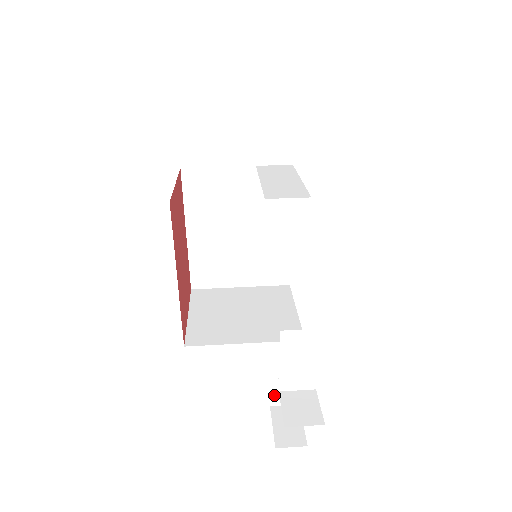
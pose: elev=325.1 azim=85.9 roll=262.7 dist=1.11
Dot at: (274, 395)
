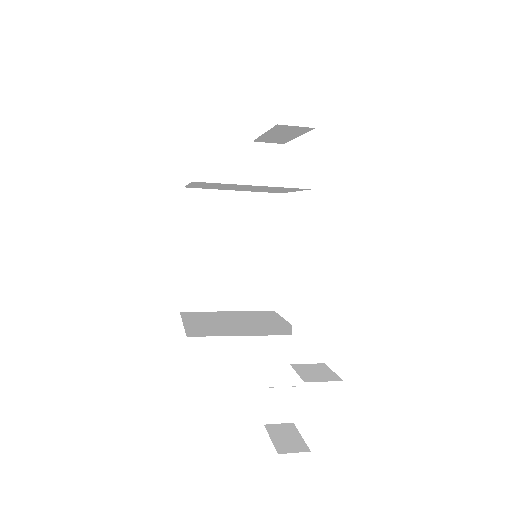
Dot at: (269, 409)
